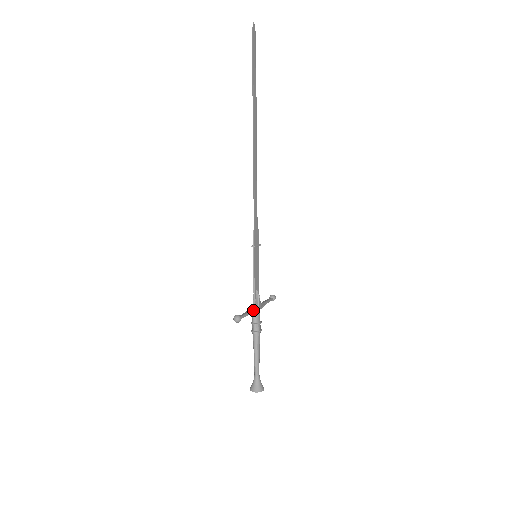
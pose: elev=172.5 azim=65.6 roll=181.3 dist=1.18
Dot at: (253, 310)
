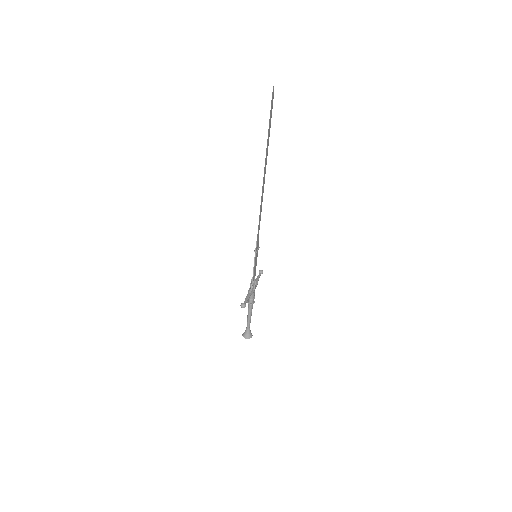
Dot at: (251, 293)
